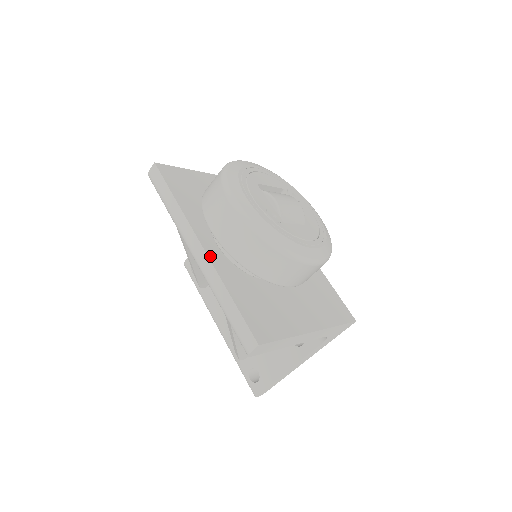
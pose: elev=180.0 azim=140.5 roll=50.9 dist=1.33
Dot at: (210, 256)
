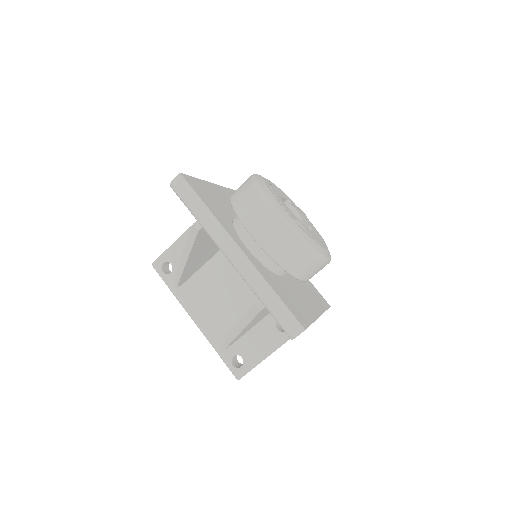
Dot at: (249, 258)
